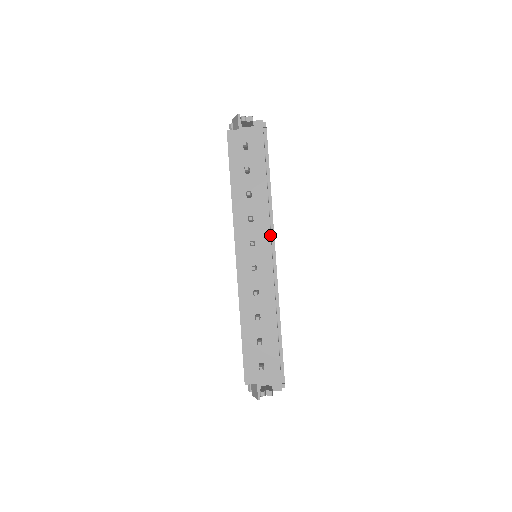
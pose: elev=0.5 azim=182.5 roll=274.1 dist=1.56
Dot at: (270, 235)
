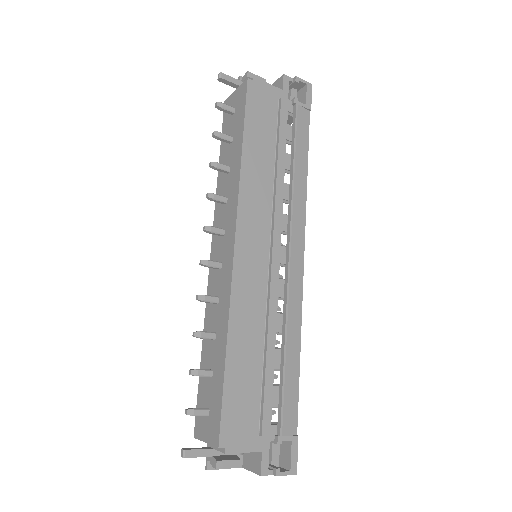
Dot at: (236, 217)
